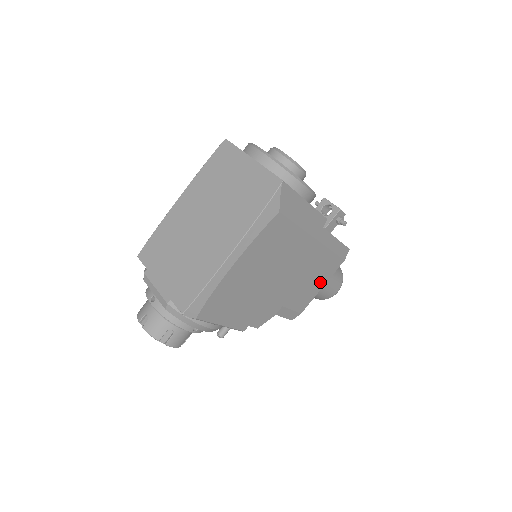
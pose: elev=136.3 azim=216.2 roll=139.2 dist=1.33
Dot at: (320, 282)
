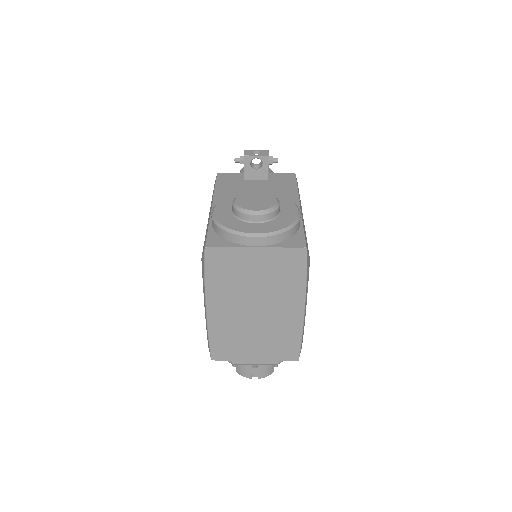
Dot at: occluded
